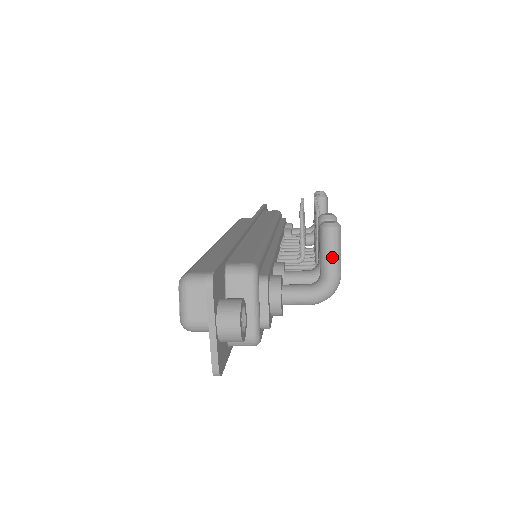
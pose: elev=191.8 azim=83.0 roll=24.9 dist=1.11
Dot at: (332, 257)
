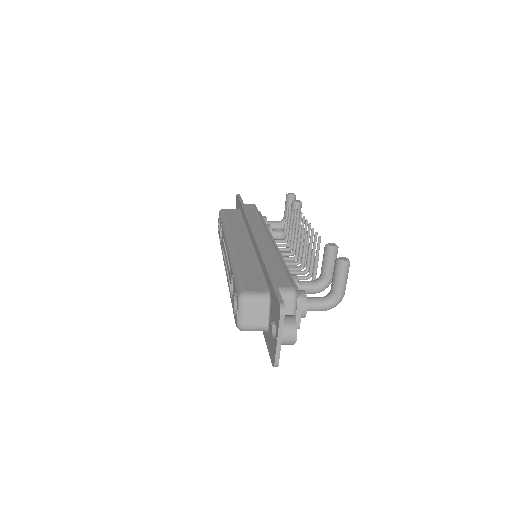
Dot at: (343, 283)
